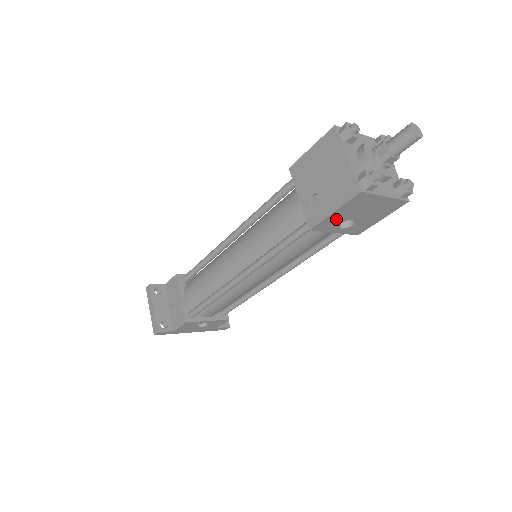
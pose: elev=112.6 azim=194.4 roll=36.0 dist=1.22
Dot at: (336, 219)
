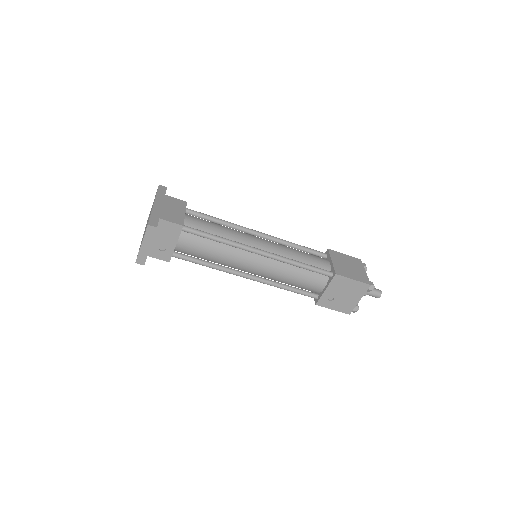
Dot at: occluded
